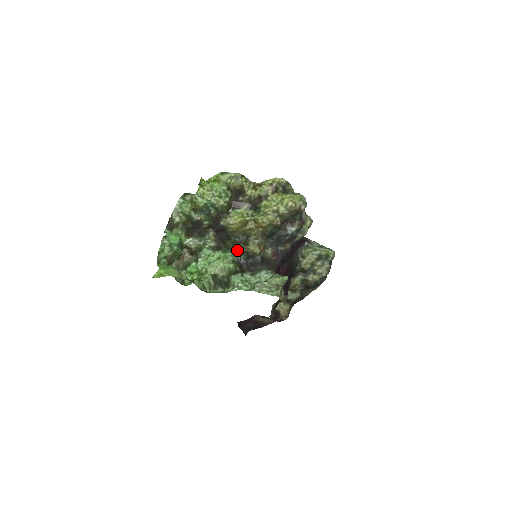
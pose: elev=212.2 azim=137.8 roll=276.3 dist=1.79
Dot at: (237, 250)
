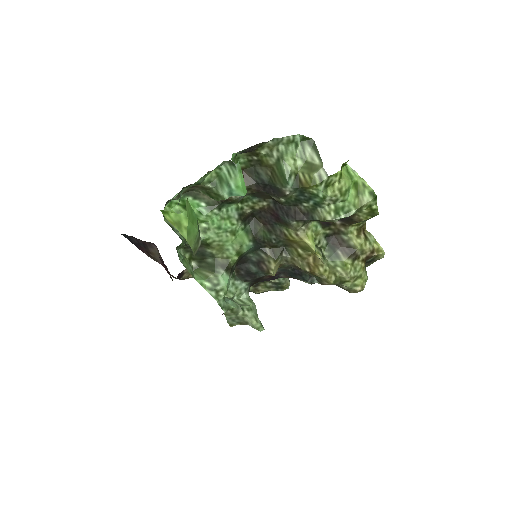
Dot at: (258, 246)
